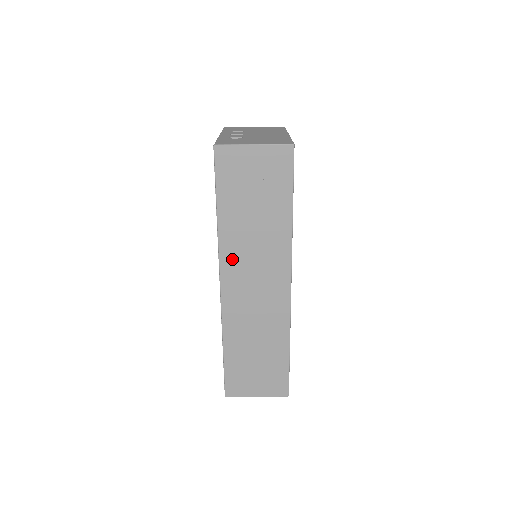
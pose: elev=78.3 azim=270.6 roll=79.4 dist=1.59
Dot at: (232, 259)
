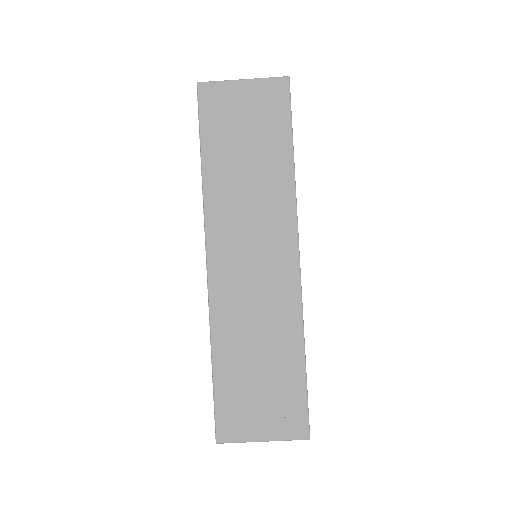
Dot at: (221, 223)
